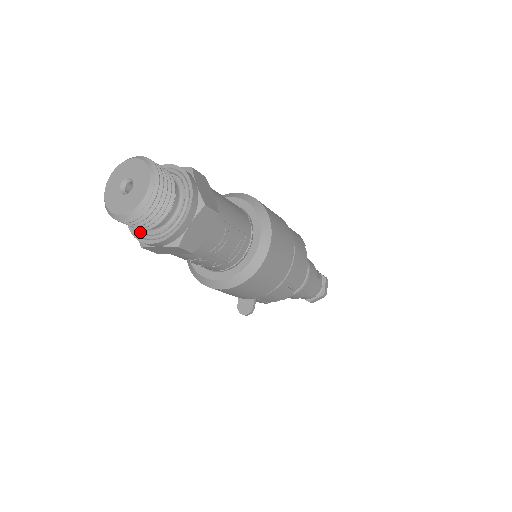
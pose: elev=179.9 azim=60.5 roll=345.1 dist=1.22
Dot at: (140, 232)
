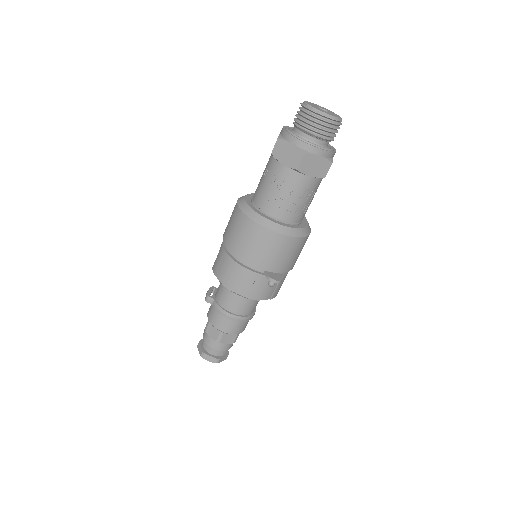
Dot at: (311, 142)
